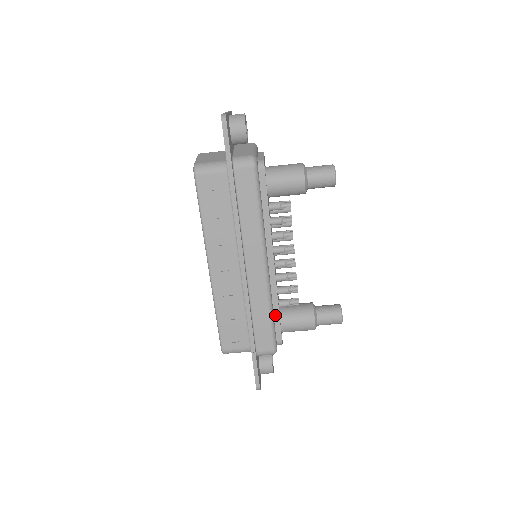
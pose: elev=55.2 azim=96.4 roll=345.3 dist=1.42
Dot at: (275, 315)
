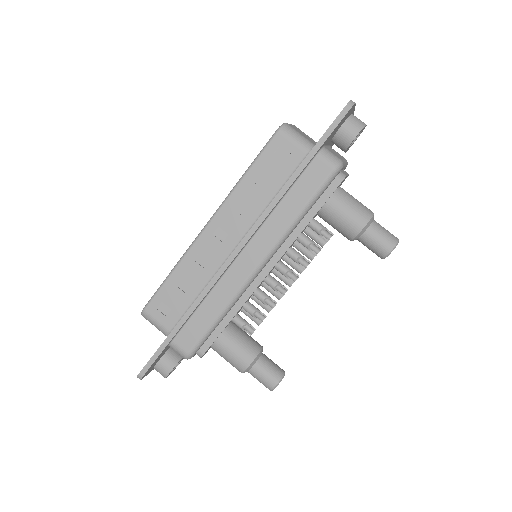
Dot at: (222, 323)
